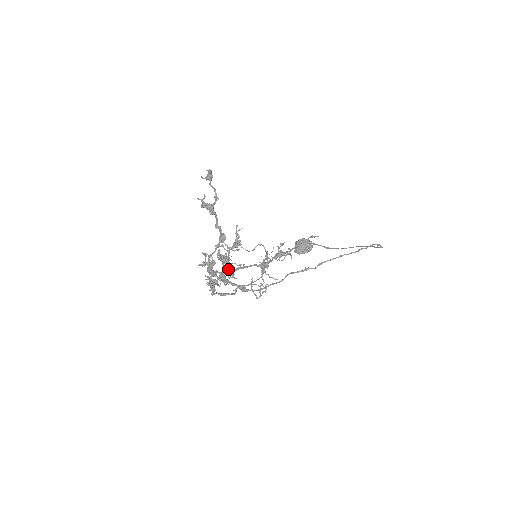
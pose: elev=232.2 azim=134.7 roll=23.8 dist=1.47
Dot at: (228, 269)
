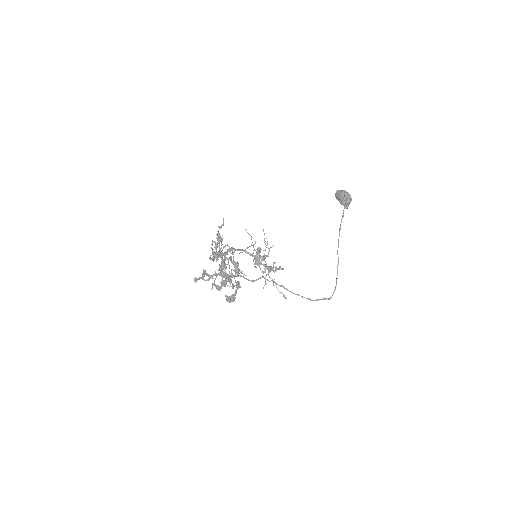
Dot at: (230, 251)
